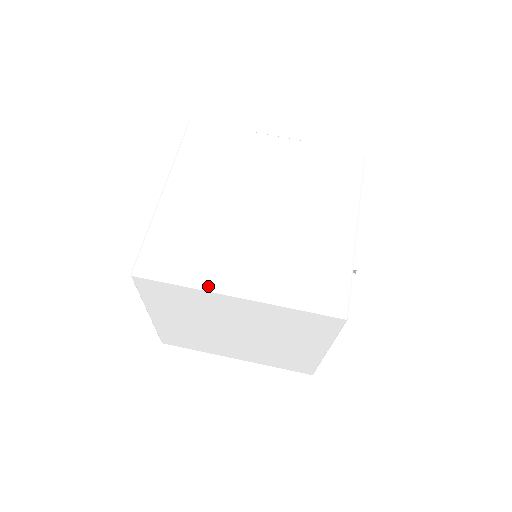
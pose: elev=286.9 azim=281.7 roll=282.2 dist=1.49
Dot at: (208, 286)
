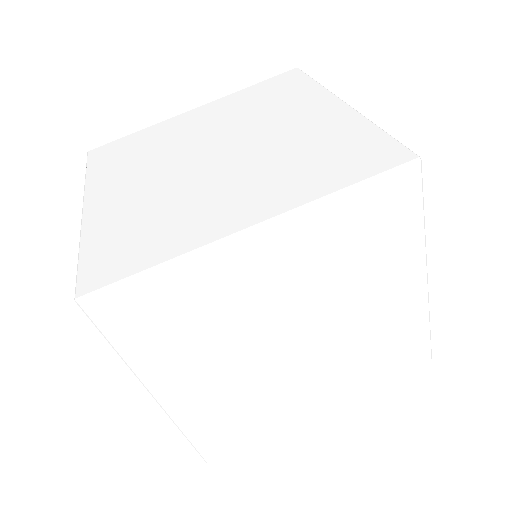
Dot at: (199, 243)
